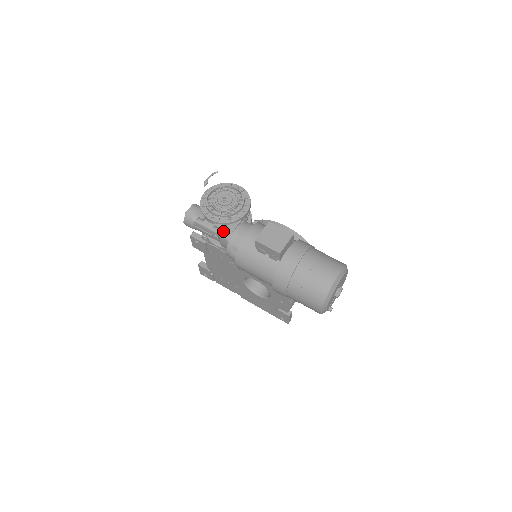
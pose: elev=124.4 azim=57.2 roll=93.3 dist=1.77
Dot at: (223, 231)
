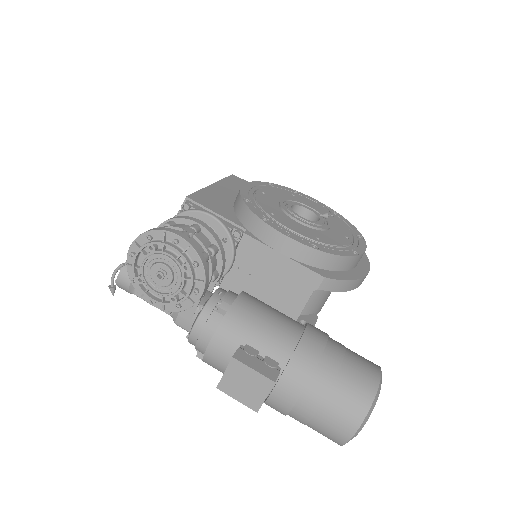
Dot at: (177, 320)
